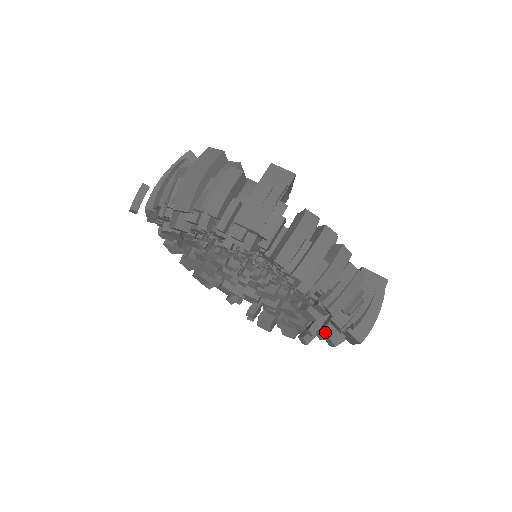
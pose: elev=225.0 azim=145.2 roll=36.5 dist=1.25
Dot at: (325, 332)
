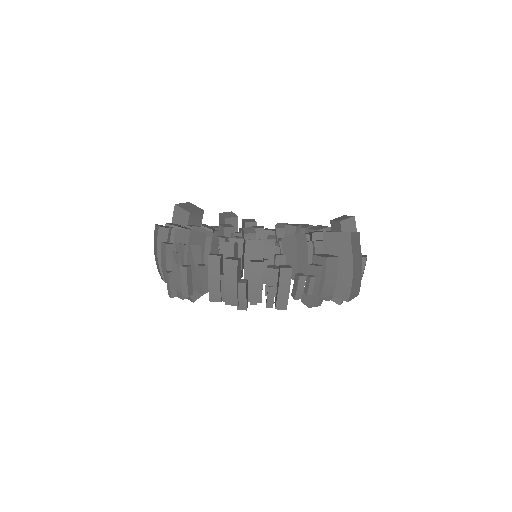
Dot at: occluded
